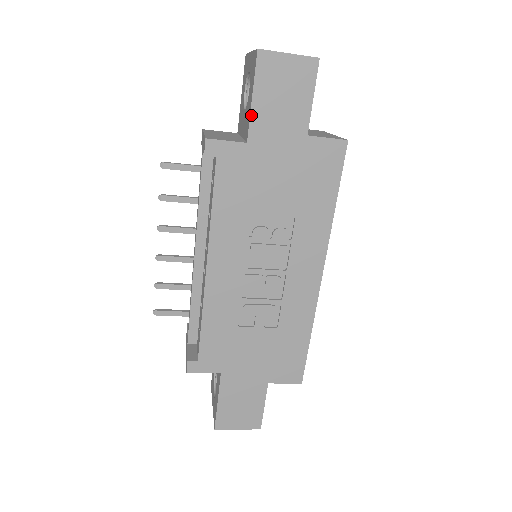
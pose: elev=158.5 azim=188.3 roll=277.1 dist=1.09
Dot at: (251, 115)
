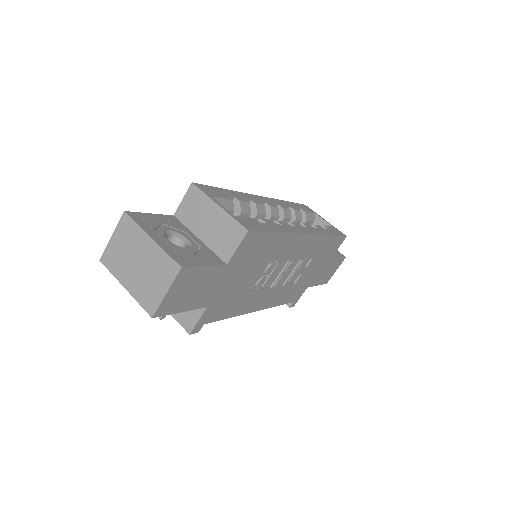
Dot at: occluded
